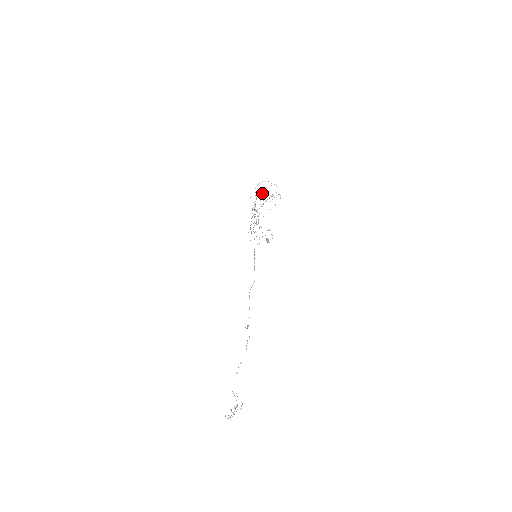
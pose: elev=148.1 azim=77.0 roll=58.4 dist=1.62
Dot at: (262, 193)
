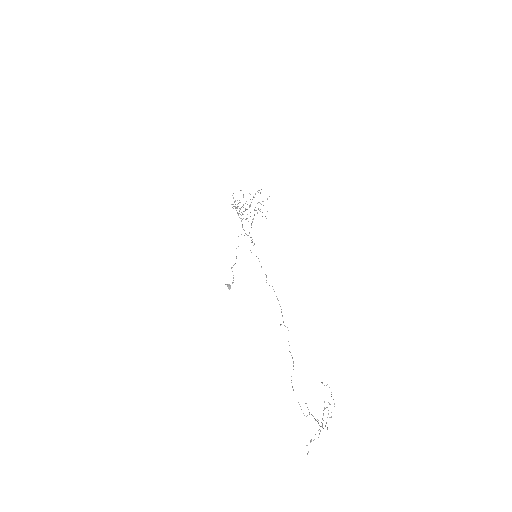
Dot at: occluded
